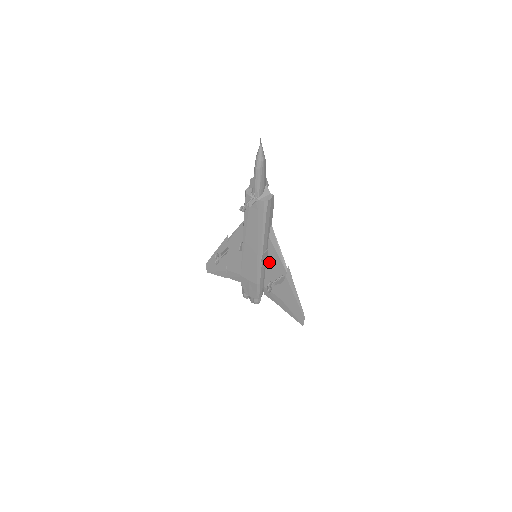
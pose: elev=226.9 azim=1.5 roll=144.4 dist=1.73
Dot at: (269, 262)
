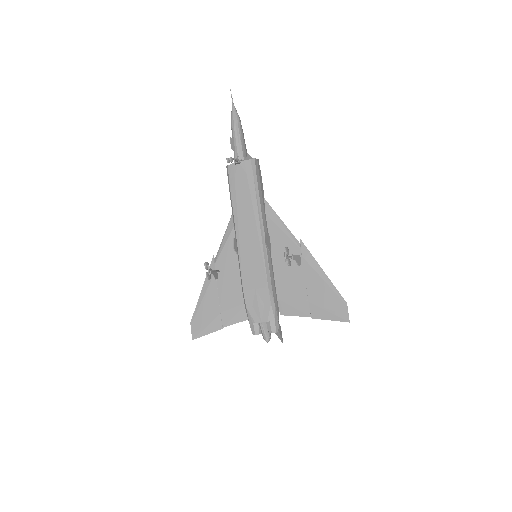
Dot at: (275, 252)
